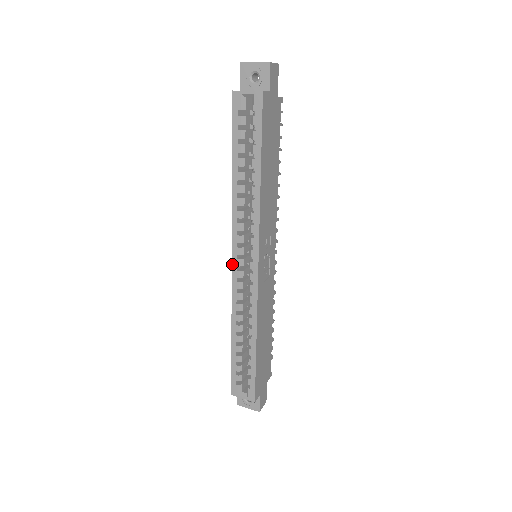
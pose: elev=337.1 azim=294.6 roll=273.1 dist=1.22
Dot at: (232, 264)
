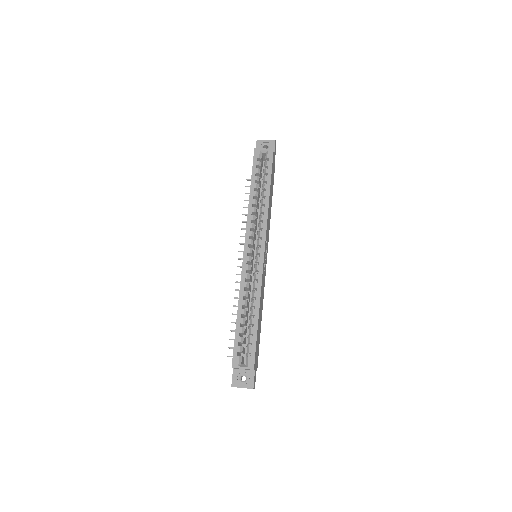
Dot at: (244, 251)
